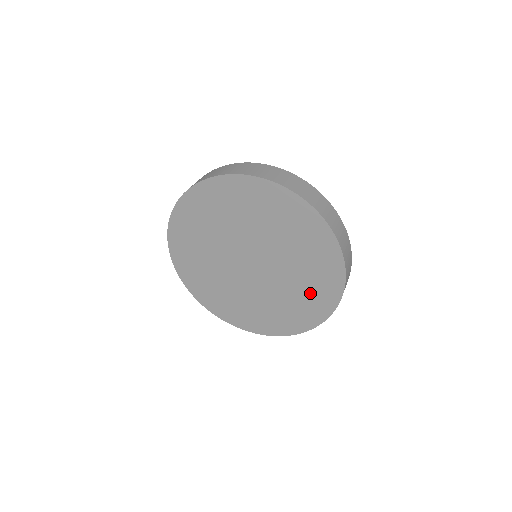
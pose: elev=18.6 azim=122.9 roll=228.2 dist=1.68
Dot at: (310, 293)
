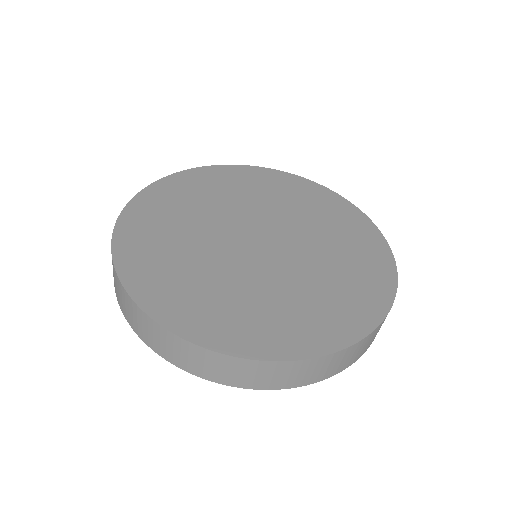
Dot at: (338, 297)
